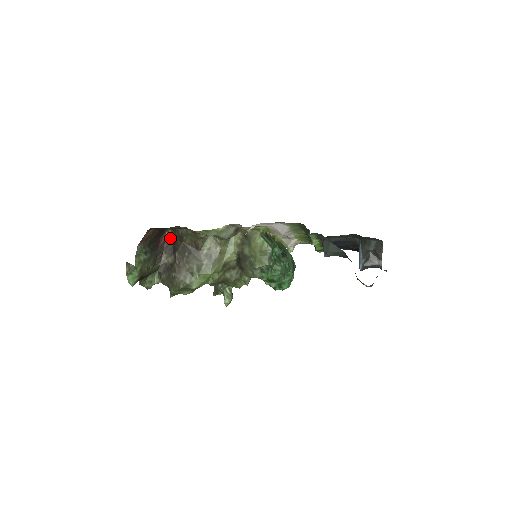
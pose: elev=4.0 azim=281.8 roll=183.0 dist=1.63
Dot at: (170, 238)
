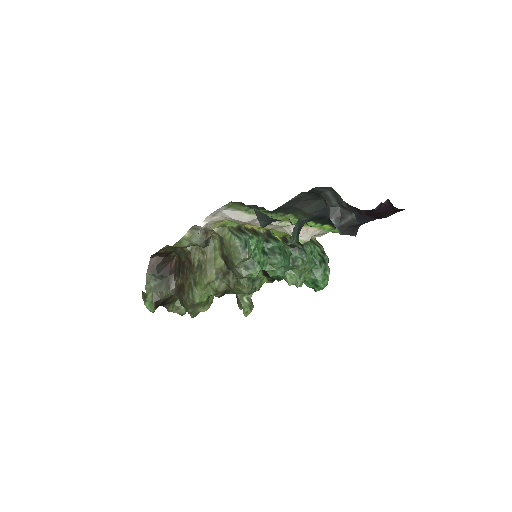
Dot at: (178, 261)
